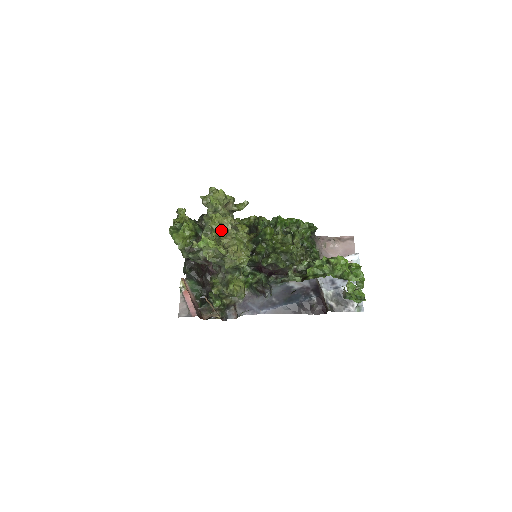
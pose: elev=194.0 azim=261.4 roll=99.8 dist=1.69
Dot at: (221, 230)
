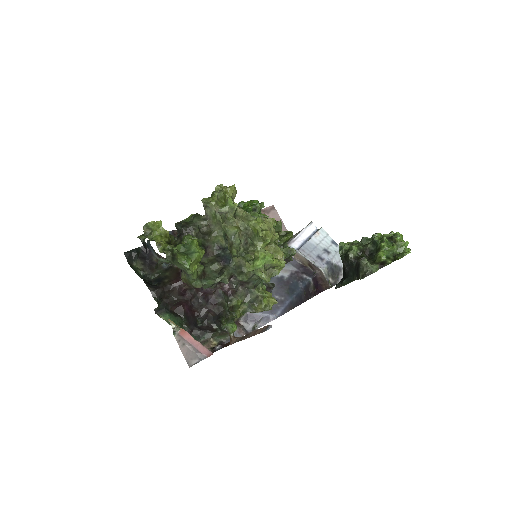
Dot at: (271, 238)
